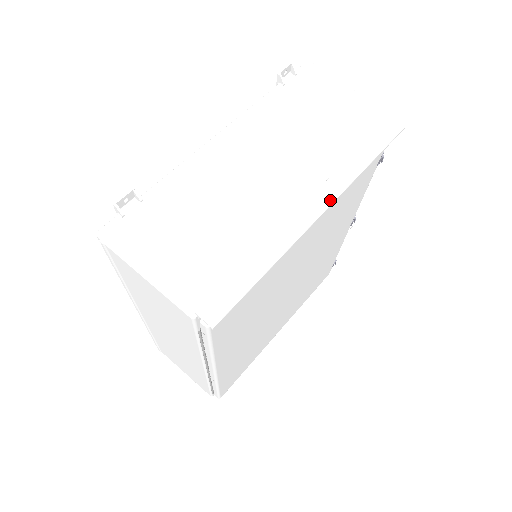
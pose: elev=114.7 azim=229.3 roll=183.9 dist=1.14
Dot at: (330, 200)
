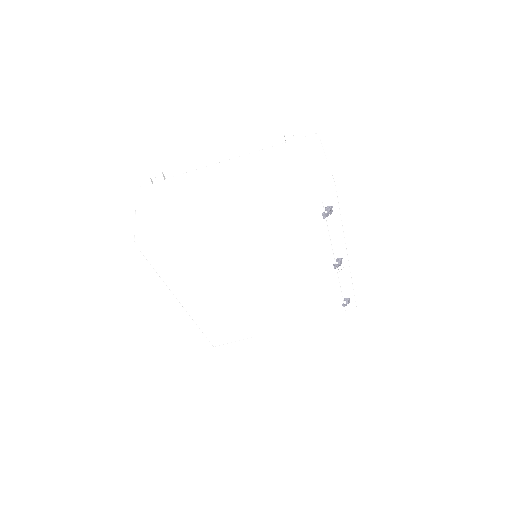
Dot at: (242, 216)
